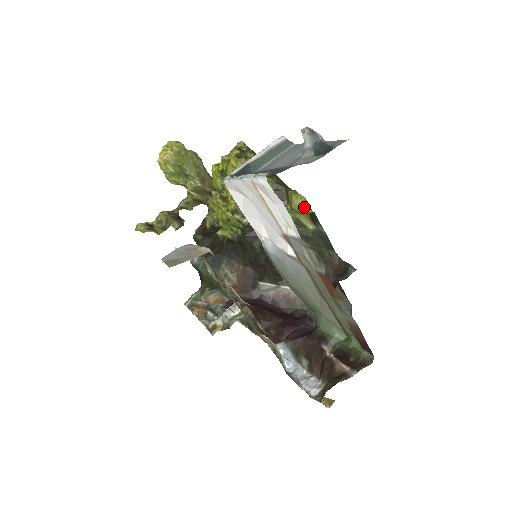
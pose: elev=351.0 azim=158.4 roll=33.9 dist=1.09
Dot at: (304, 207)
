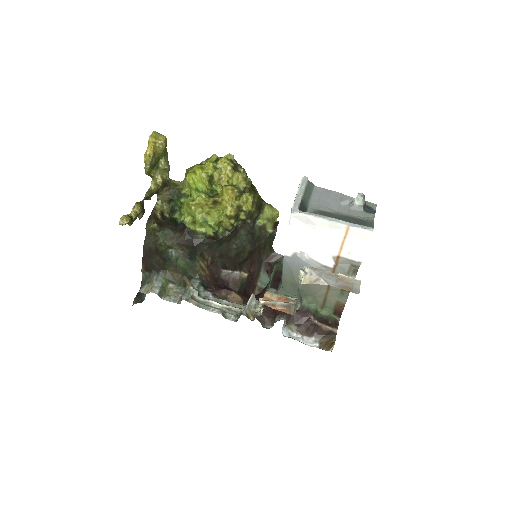
Dot at: (274, 217)
